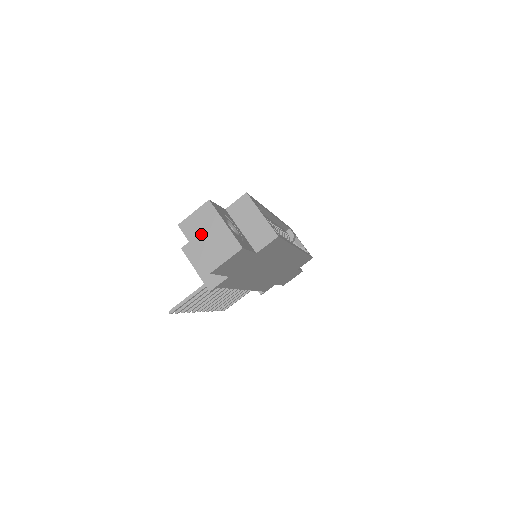
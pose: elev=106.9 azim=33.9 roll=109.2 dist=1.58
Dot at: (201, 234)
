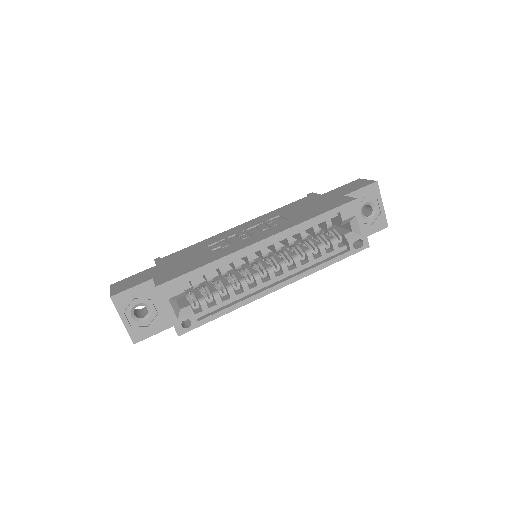
Dot at: occluded
